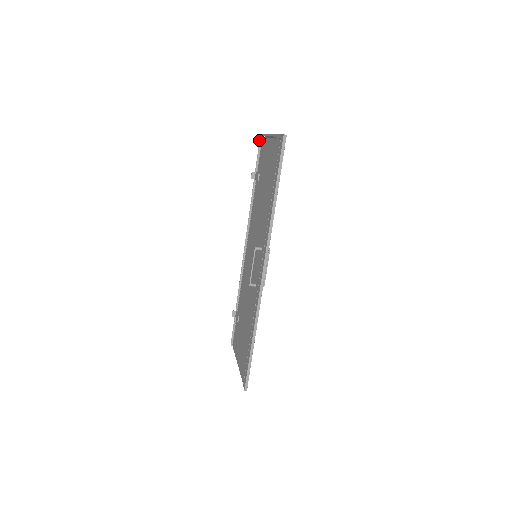
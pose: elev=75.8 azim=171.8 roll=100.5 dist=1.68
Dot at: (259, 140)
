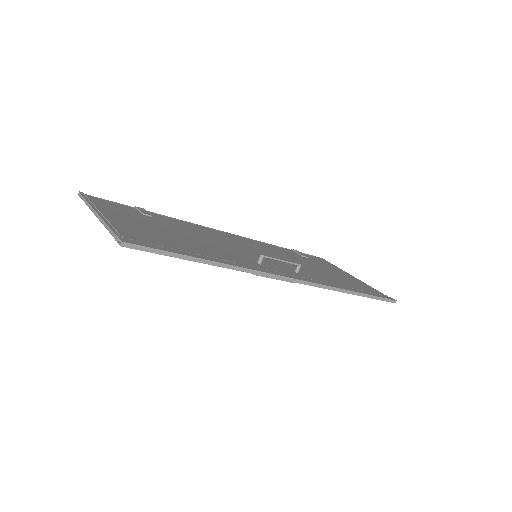
Dot at: occluded
